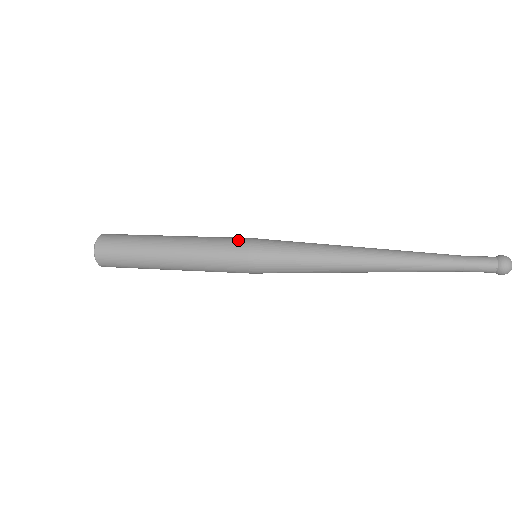
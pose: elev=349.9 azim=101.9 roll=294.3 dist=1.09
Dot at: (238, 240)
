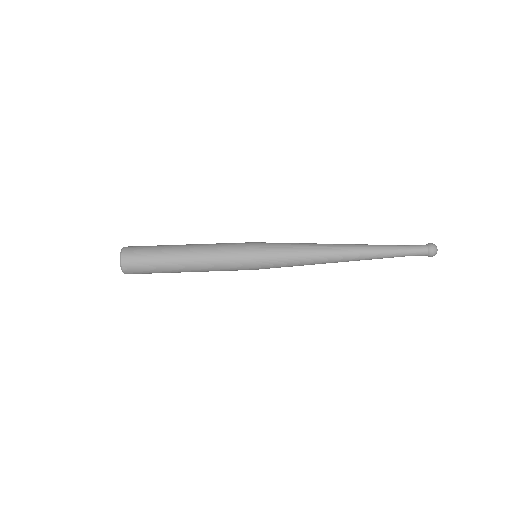
Dot at: (243, 263)
